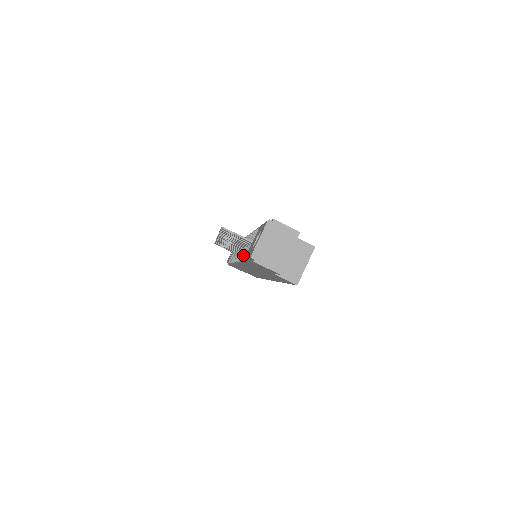
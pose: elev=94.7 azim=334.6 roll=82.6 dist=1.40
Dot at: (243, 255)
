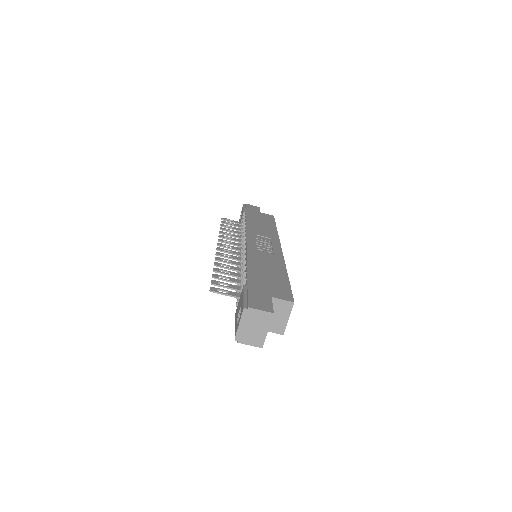
Dot at: occluded
